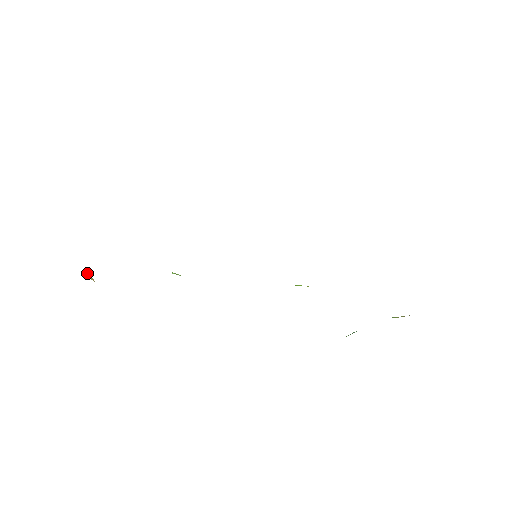
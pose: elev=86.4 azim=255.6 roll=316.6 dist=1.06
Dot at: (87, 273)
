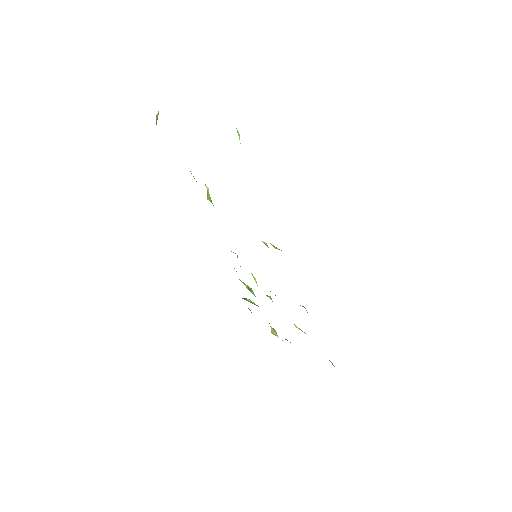
Dot at: (158, 113)
